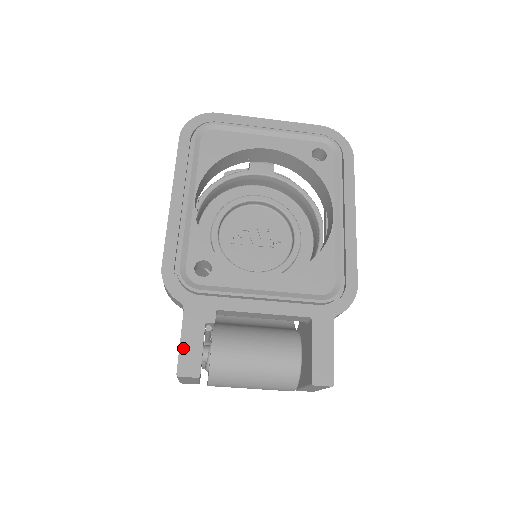
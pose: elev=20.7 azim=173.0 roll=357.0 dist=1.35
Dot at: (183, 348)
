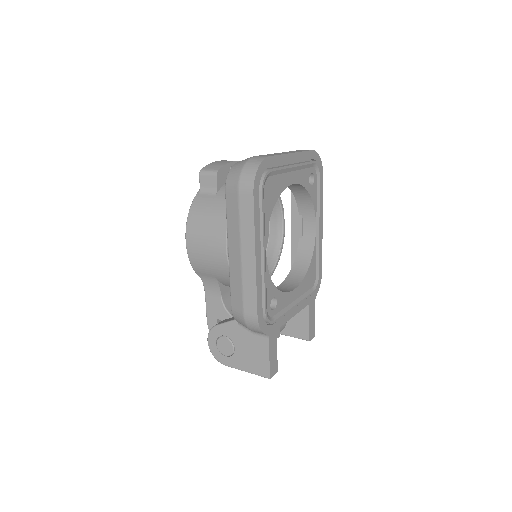
Dot at: (271, 362)
